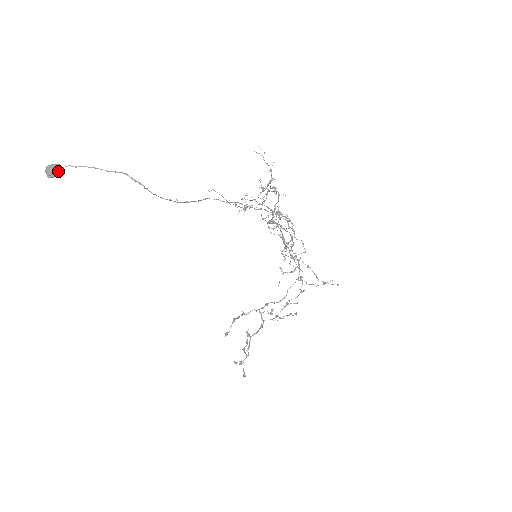
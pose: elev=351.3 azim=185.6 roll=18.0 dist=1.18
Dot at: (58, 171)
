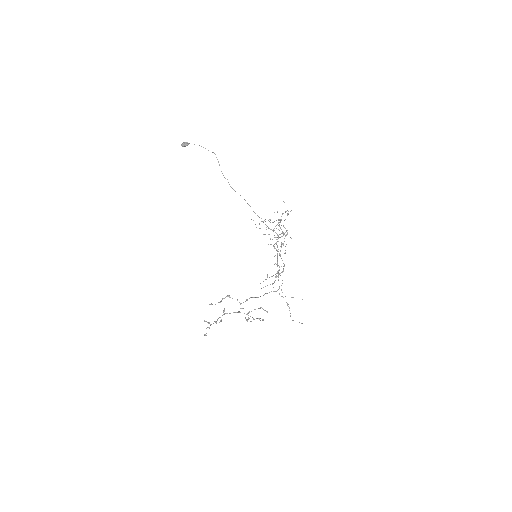
Dot at: (187, 144)
